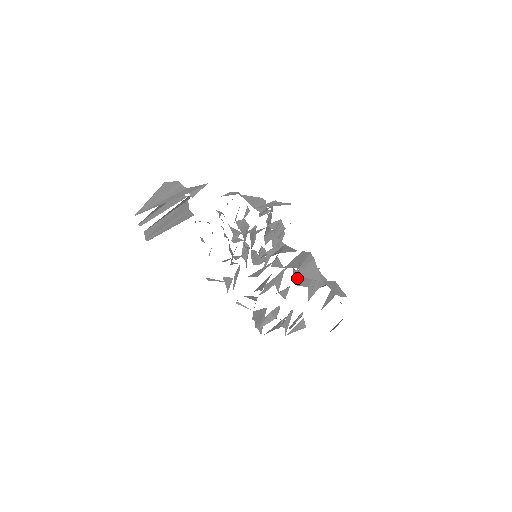
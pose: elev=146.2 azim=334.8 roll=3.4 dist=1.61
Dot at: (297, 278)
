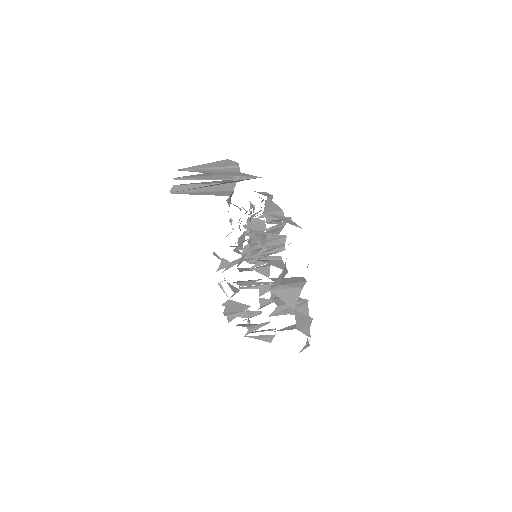
Dot at: occluded
